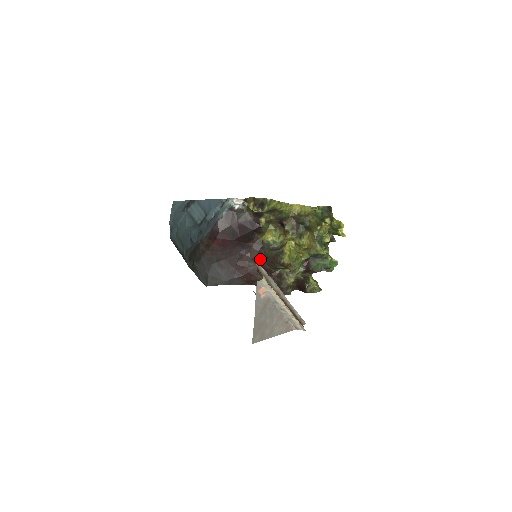
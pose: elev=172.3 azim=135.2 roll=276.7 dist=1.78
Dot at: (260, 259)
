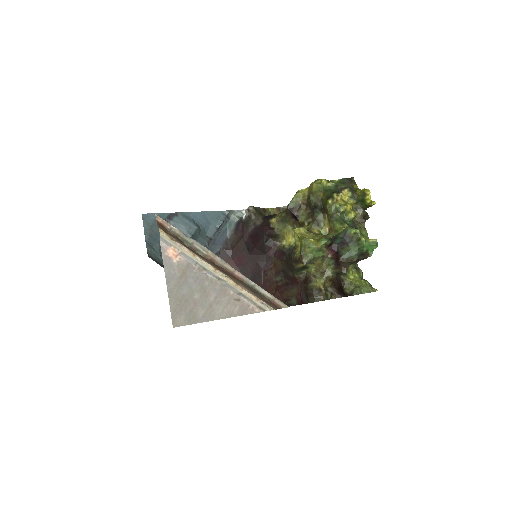
Dot at: (283, 268)
